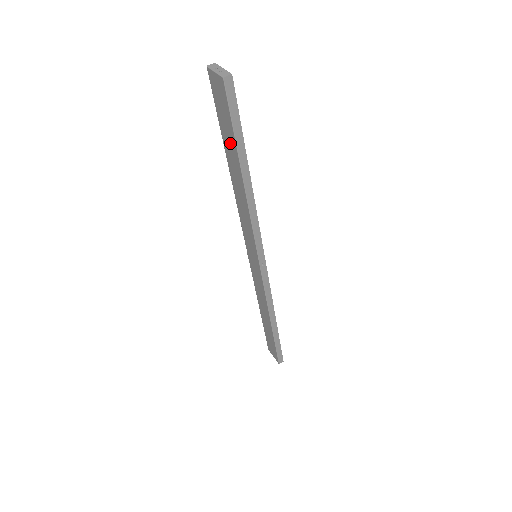
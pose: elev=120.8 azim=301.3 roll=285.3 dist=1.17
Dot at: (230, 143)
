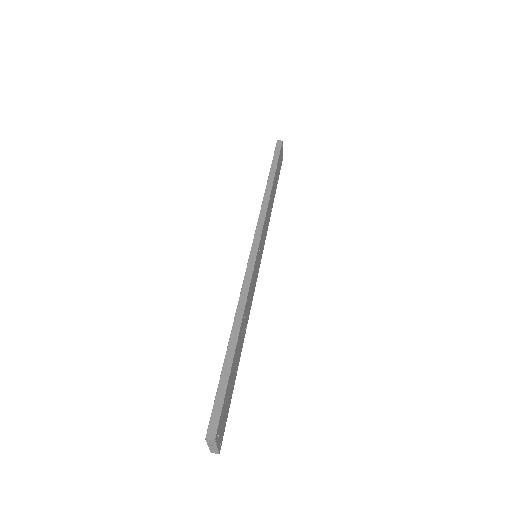
Dot at: occluded
